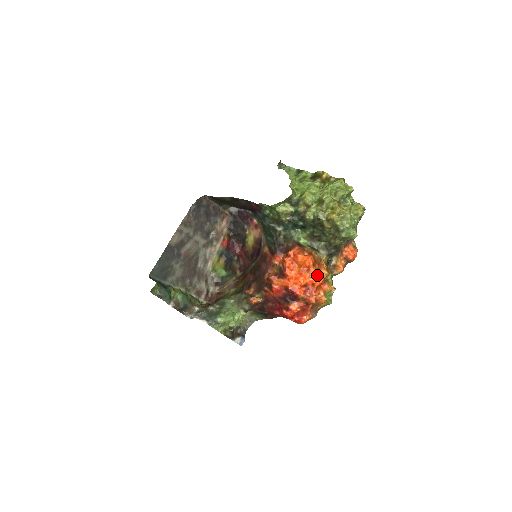
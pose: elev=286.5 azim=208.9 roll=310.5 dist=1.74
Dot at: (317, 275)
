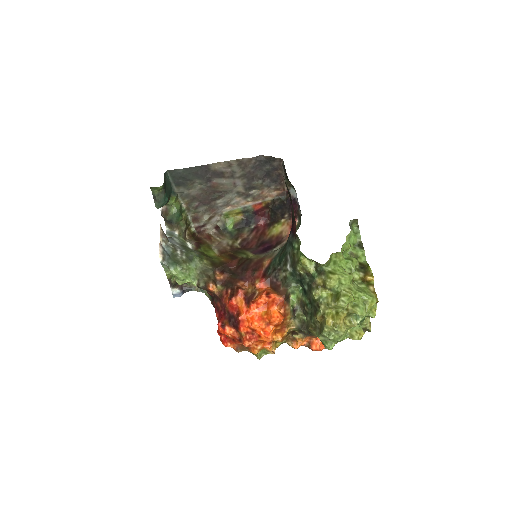
Dot at: (269, 335)
